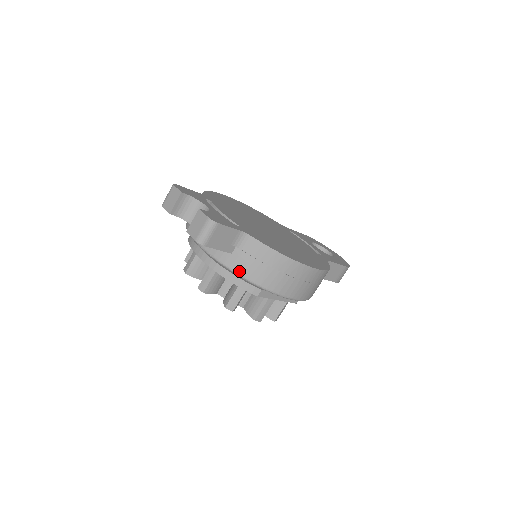
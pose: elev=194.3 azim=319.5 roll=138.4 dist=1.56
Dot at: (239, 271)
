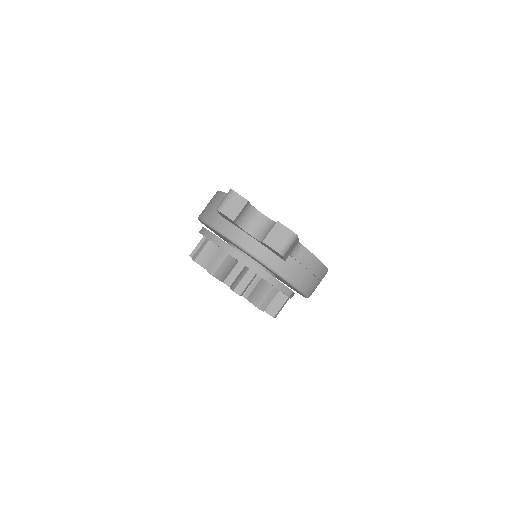
Dot at: (288, 277)
